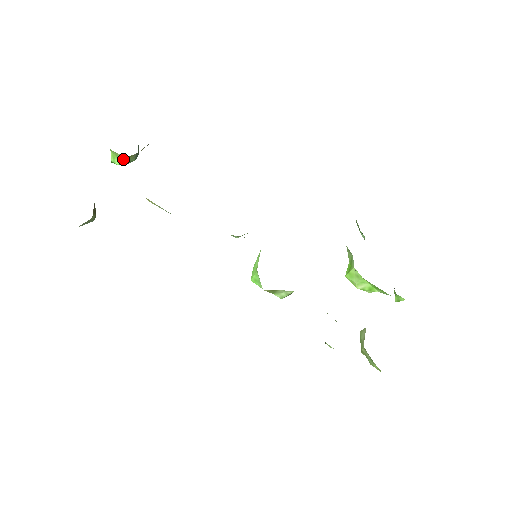
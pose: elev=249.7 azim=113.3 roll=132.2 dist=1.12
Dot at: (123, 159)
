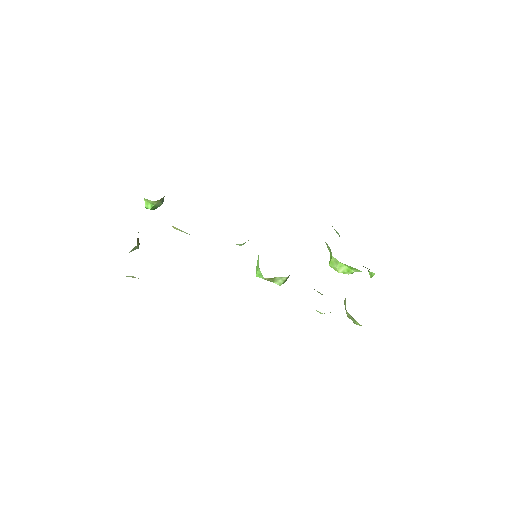
Dot at: (153, 204)
